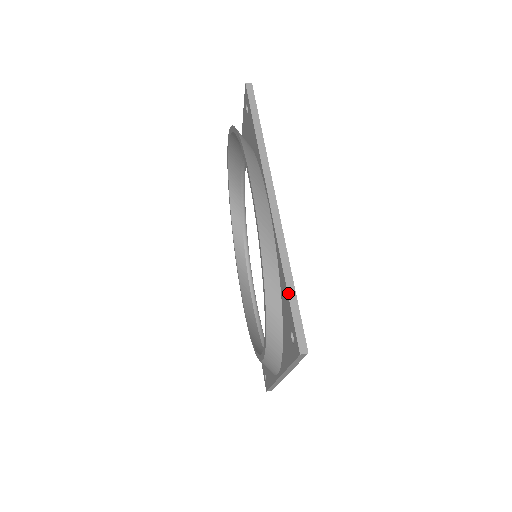
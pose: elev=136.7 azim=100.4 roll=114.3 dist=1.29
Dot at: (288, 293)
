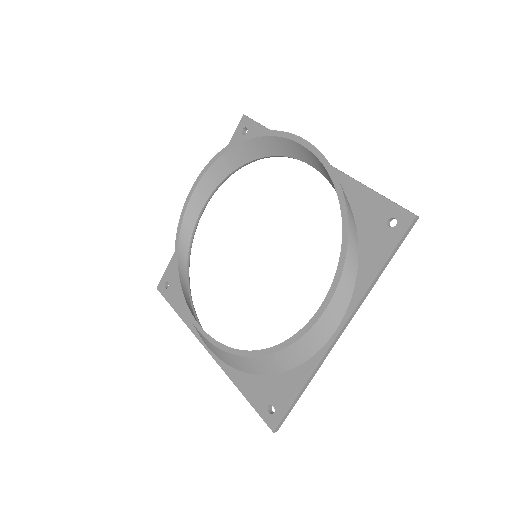
Dot at: (375, 191)
